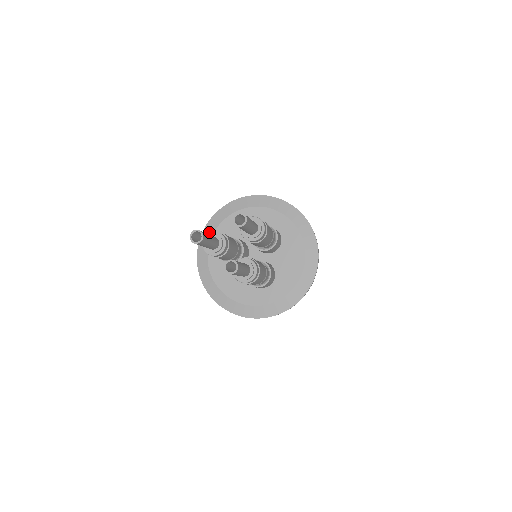
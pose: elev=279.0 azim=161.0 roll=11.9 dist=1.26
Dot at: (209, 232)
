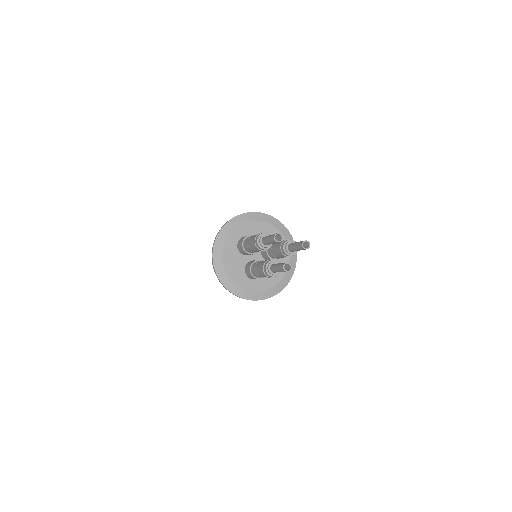
Dot at: (237, 222)
